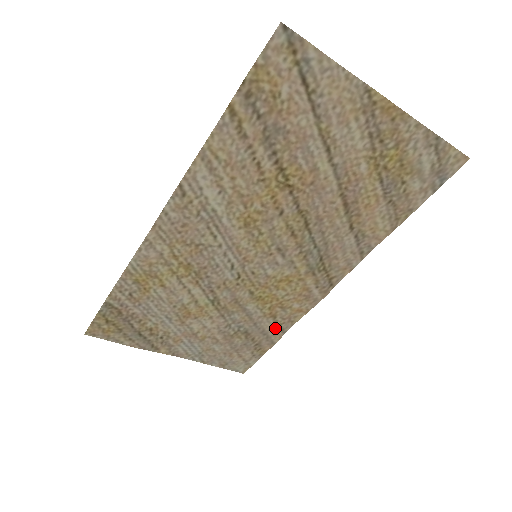
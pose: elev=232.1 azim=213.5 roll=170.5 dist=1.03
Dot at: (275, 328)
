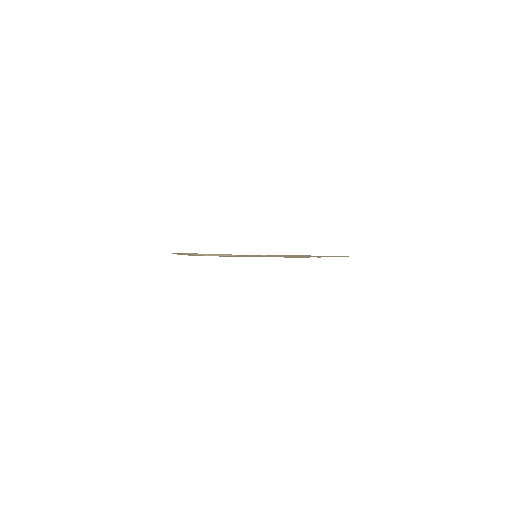
Dot at: occluded
